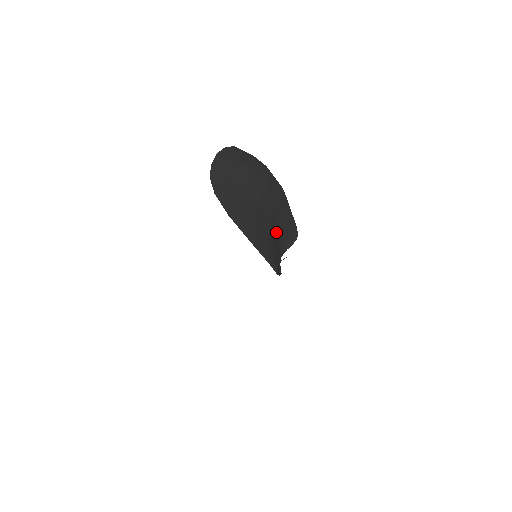
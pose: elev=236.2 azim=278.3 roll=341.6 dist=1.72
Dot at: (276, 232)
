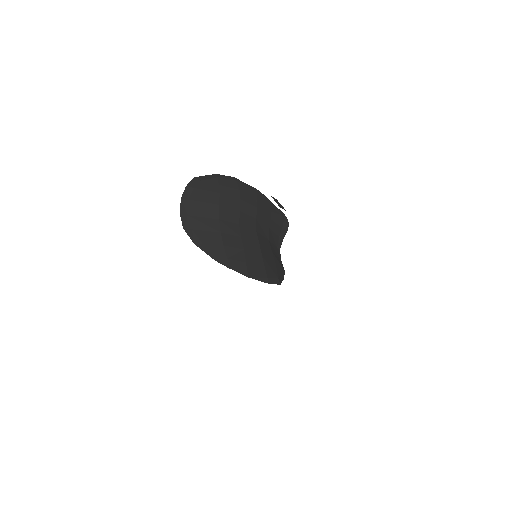
Dot at: (266, 236)
